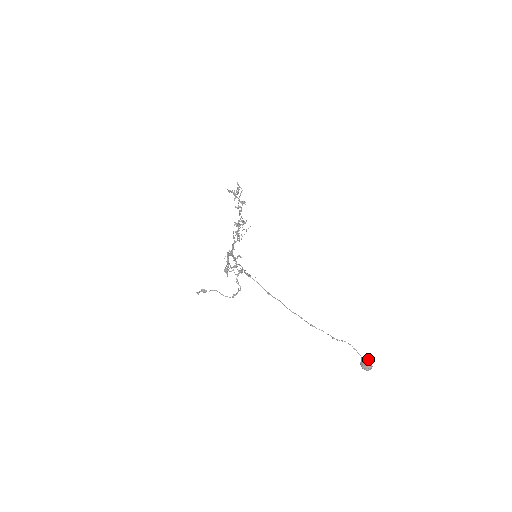
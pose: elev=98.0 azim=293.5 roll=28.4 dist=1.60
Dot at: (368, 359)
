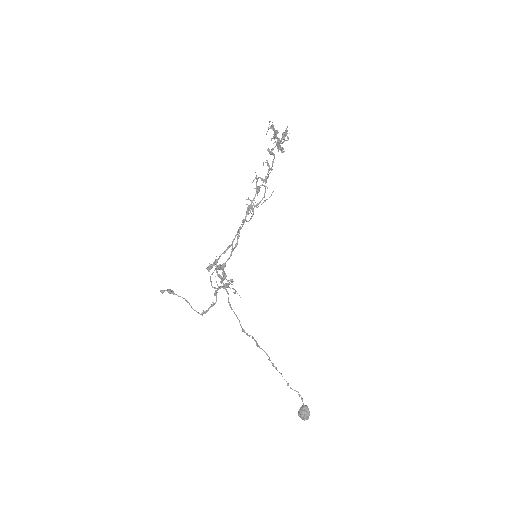
Dot at: (309, 411)
